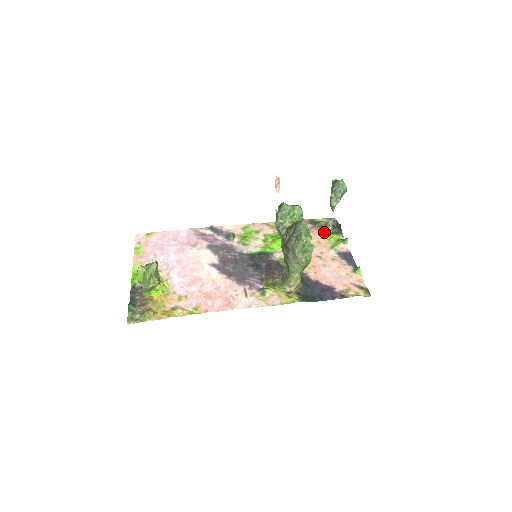
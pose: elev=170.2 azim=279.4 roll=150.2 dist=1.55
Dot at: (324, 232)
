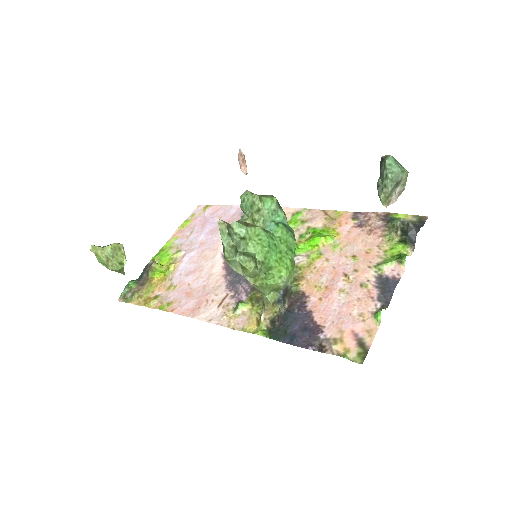
Dot at: (390, 237)
